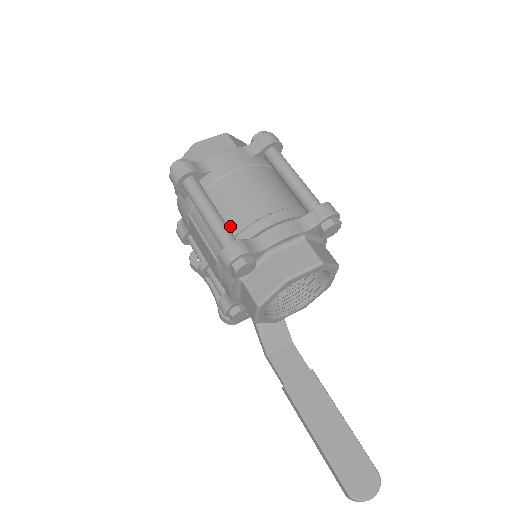
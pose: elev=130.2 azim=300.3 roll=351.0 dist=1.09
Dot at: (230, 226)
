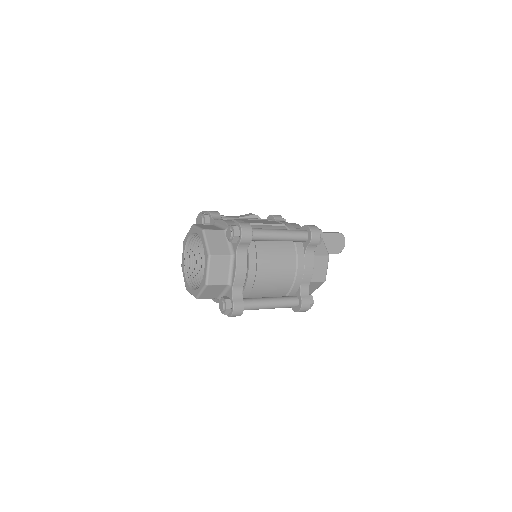
Dot at: (280, 294)
